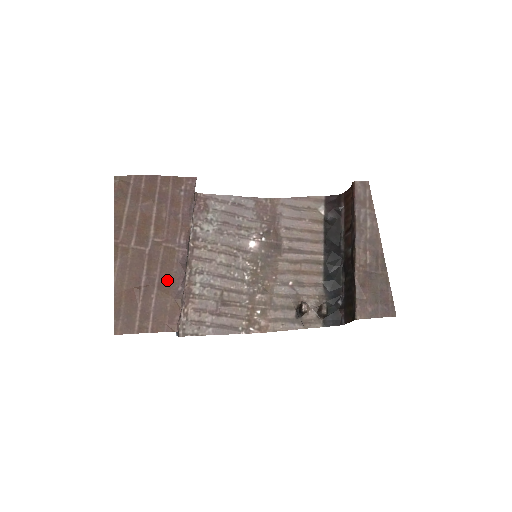
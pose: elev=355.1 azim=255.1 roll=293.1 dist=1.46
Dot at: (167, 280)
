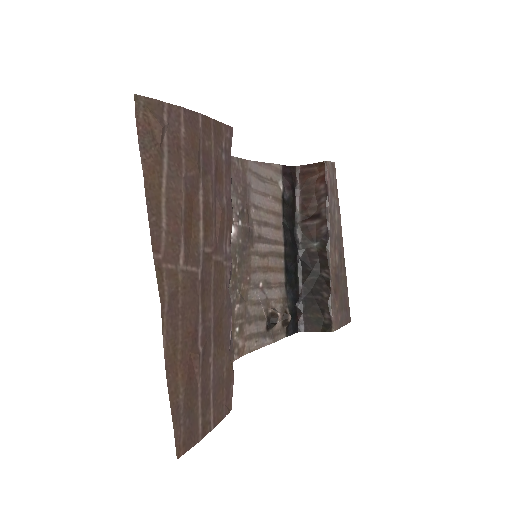
Dot at: (220, 324)
